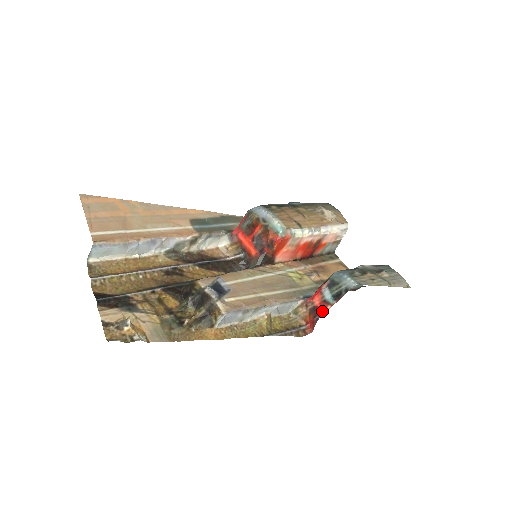
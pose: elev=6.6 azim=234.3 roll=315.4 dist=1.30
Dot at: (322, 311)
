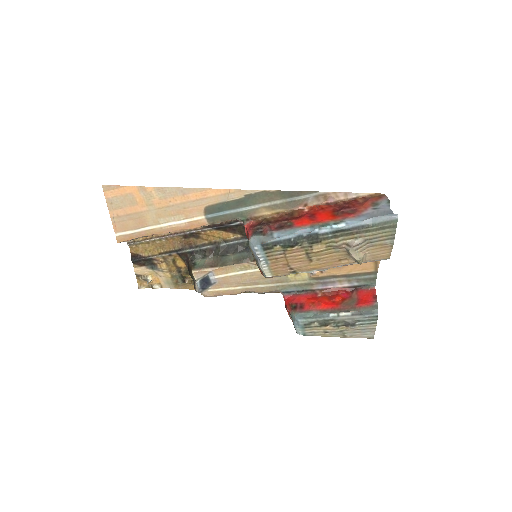
Dot at: occluded
